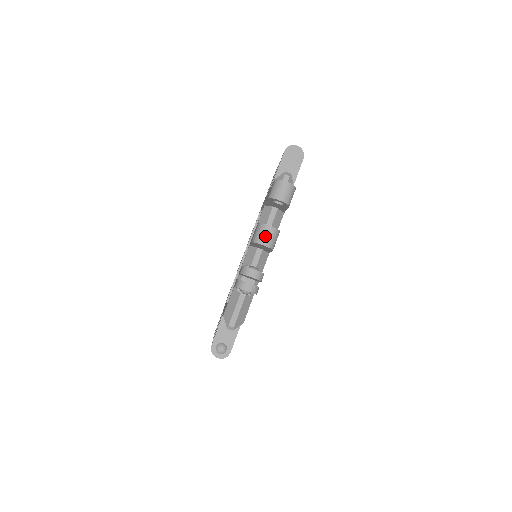
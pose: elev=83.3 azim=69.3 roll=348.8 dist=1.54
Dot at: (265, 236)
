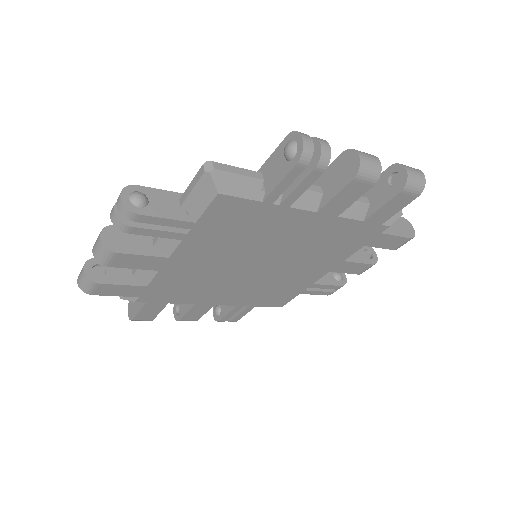
Dot at: (368, 156)
